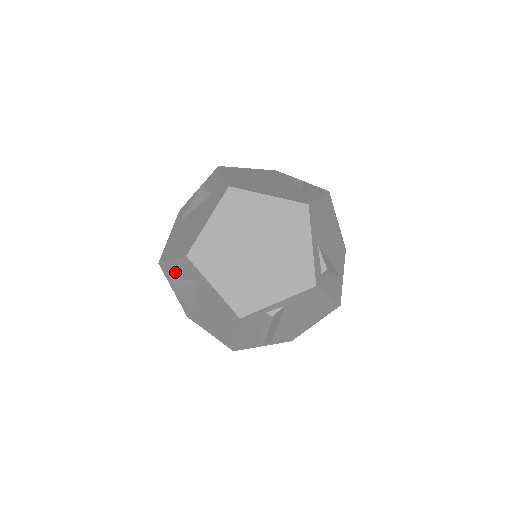
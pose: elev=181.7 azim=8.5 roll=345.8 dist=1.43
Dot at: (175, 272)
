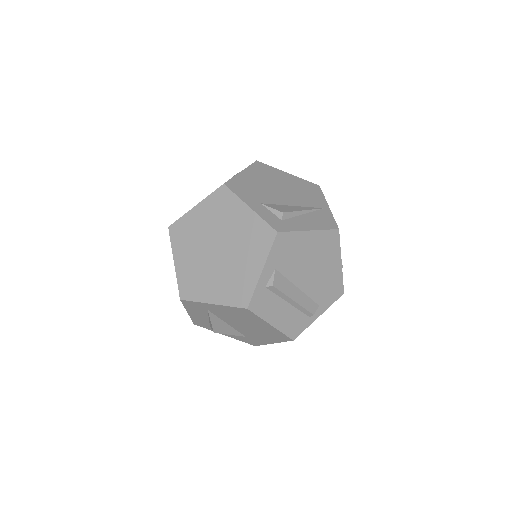
Dot at: (201, 319)
